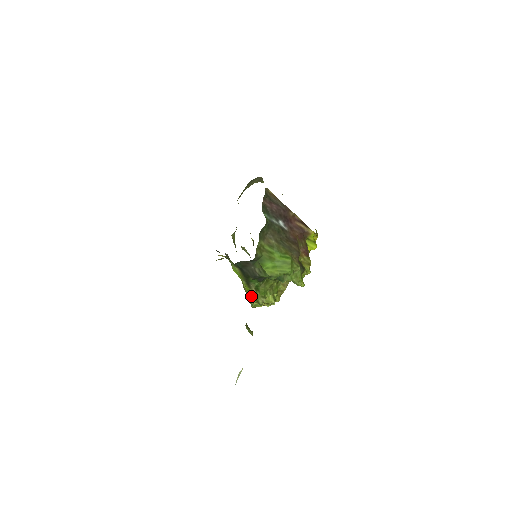
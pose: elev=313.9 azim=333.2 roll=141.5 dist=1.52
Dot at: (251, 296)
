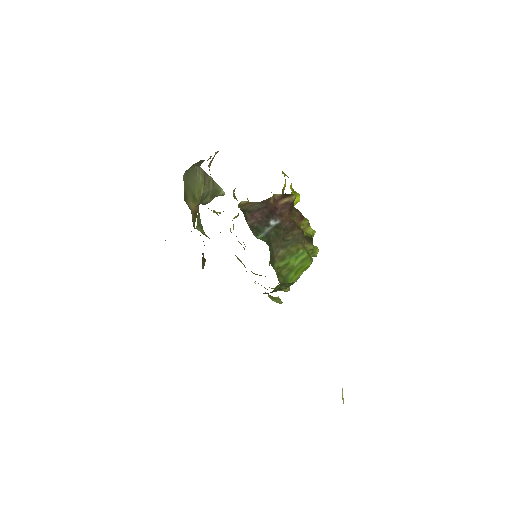
Dot at: occluded
